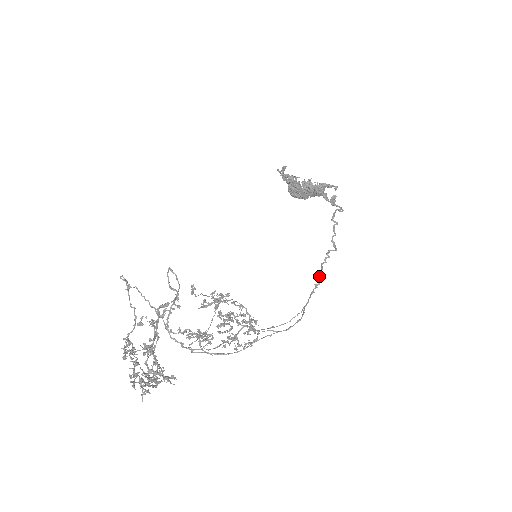
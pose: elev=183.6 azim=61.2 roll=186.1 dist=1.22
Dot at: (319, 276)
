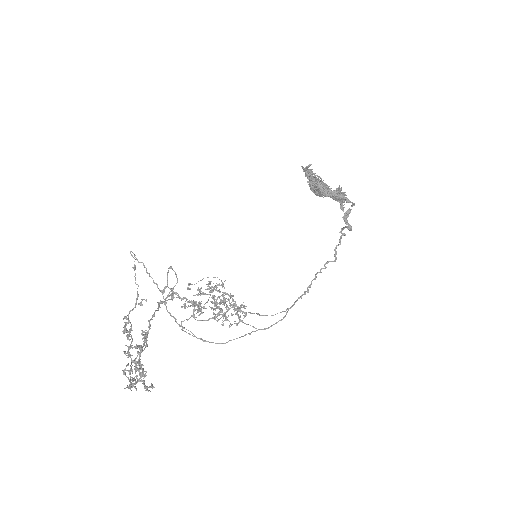
Dot at: (310, 285)
